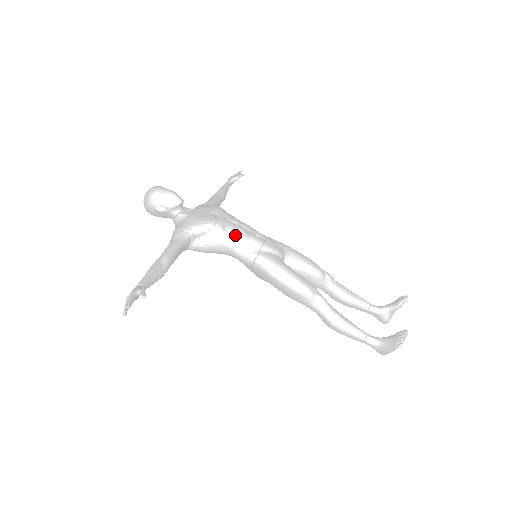
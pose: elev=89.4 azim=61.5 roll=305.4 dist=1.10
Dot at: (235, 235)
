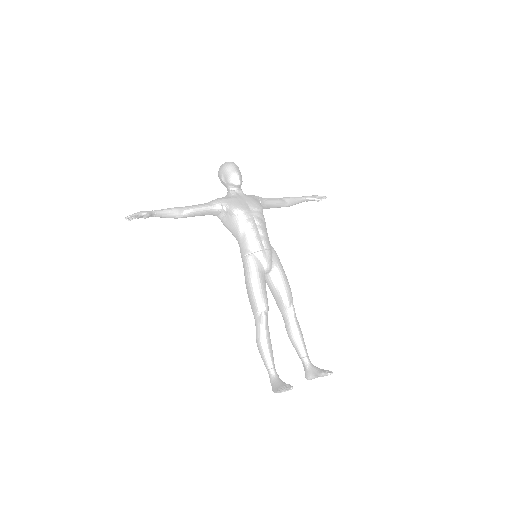
Dot at: (247, 230)
